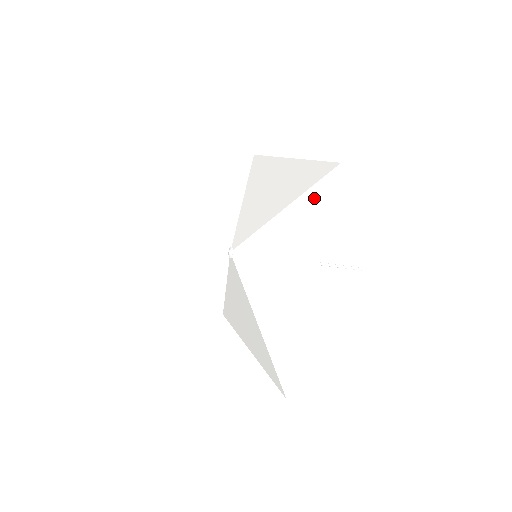
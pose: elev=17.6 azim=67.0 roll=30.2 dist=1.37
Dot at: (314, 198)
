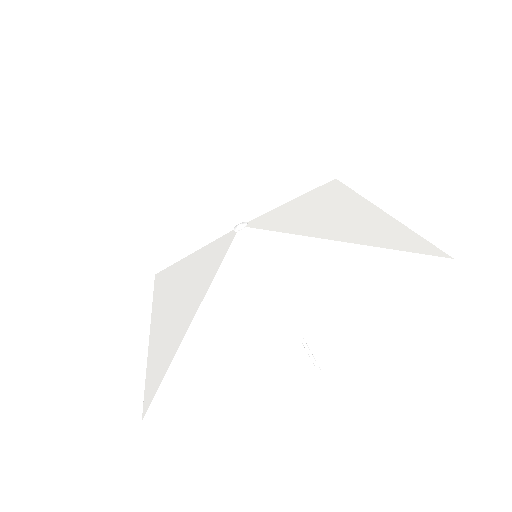
Dot at: (388, 262)
